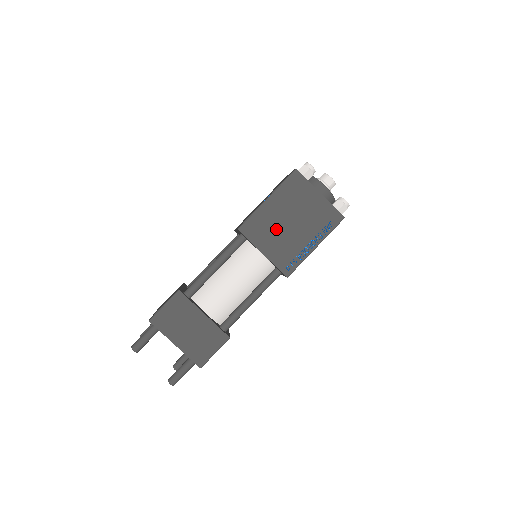
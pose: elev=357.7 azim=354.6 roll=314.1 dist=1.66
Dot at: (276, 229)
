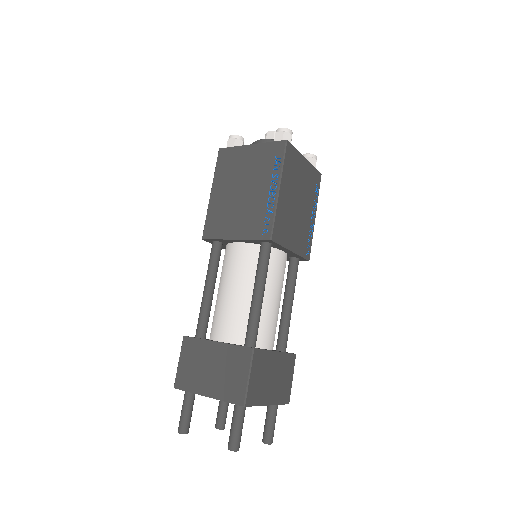
Dot at: (292, 218)
